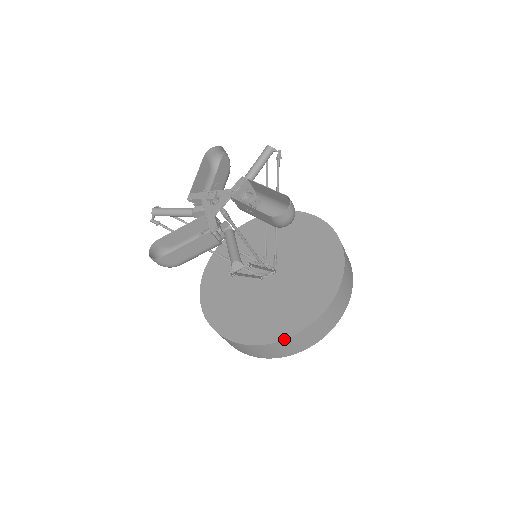
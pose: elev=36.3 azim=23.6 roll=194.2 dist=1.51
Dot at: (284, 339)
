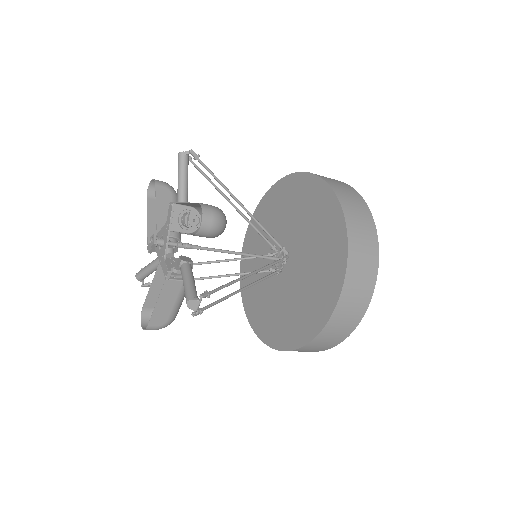
Dot at: (322, 328)
